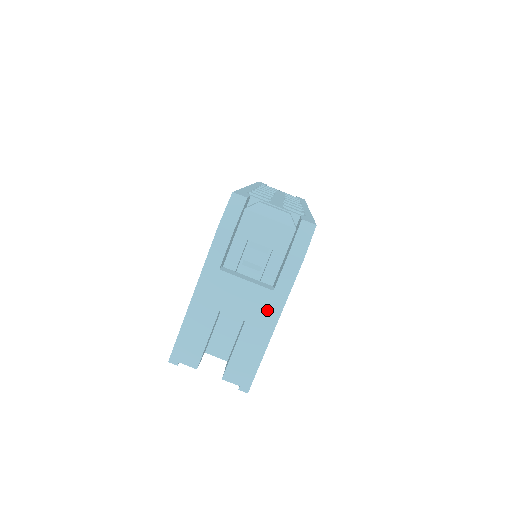
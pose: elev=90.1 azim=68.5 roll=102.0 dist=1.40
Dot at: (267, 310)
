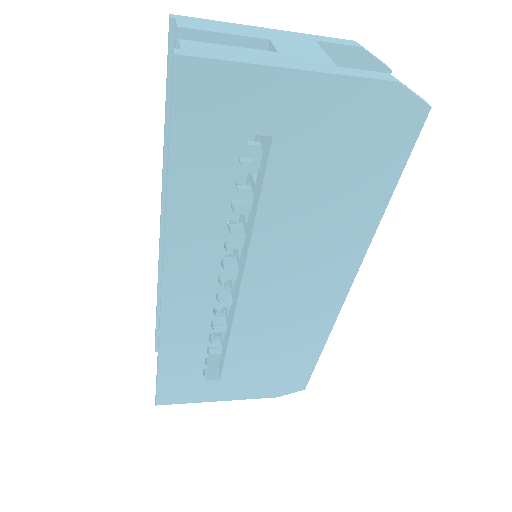
Dot at: (310, 64)
